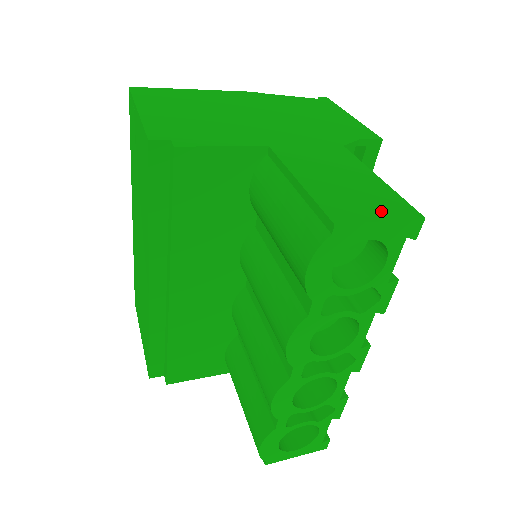
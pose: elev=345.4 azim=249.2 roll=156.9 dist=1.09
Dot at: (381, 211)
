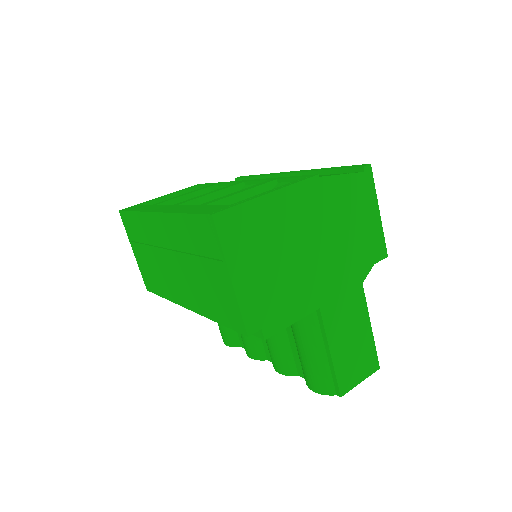
Dot at: (363, 372)
